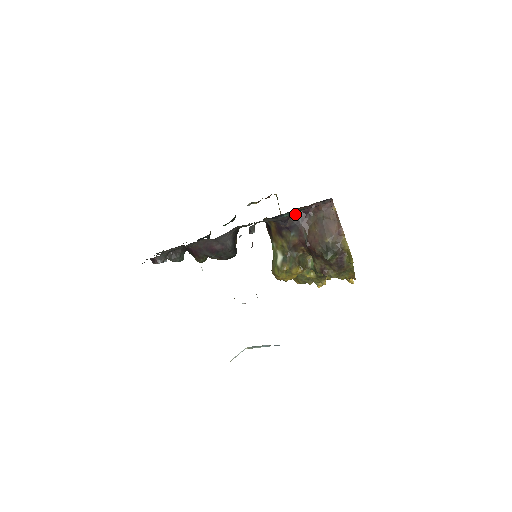
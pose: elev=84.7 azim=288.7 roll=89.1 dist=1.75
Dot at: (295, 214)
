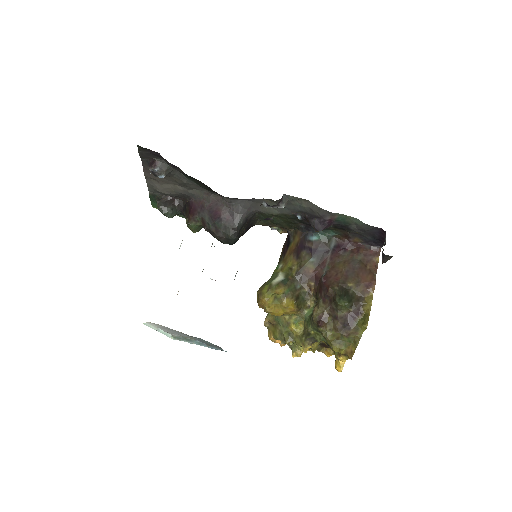
Dot at: (330, 240)
